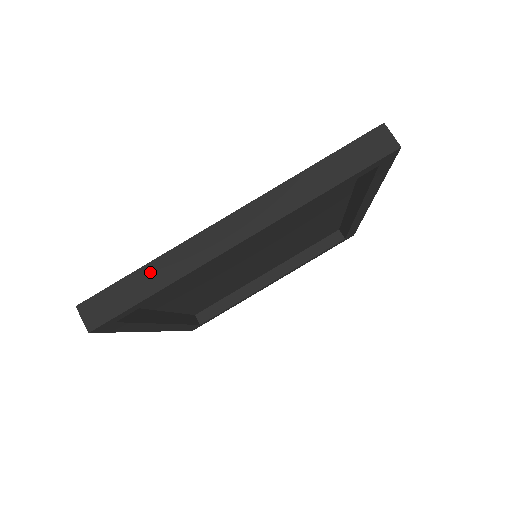
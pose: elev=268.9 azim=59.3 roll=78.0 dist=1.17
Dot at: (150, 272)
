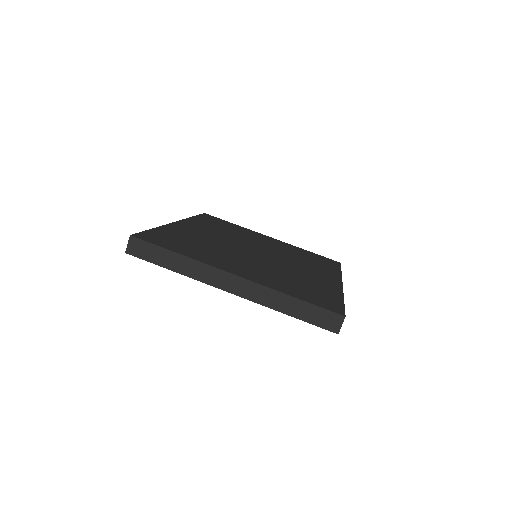
Dot at: (176, 258)
